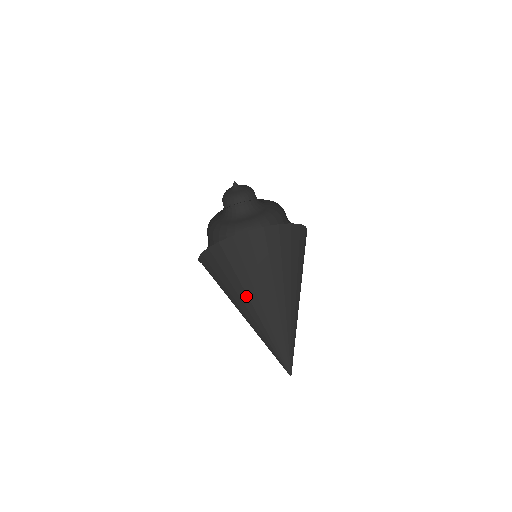
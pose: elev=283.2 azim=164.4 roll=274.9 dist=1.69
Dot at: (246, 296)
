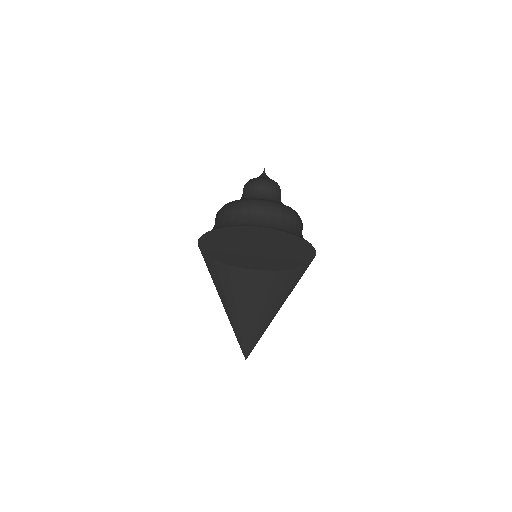
Dot at: occluded
